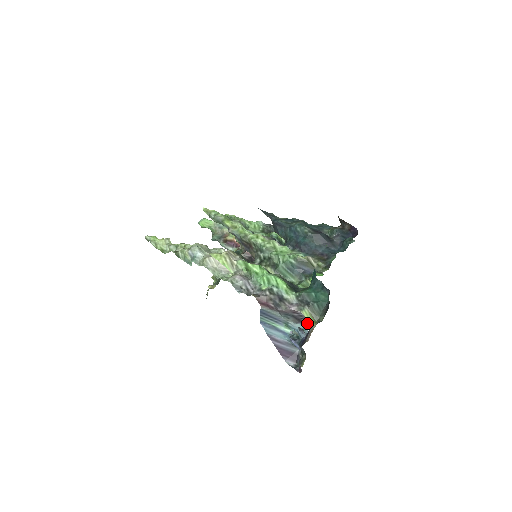
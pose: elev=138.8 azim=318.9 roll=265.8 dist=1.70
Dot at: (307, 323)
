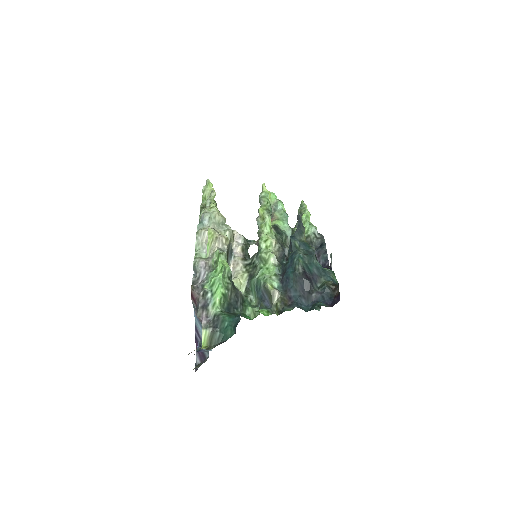
Dot at: occluded
